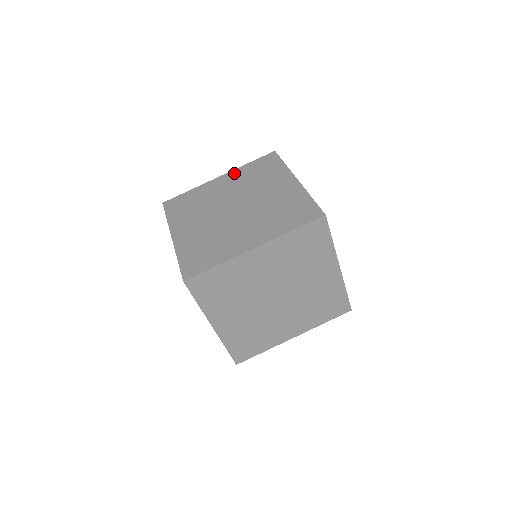
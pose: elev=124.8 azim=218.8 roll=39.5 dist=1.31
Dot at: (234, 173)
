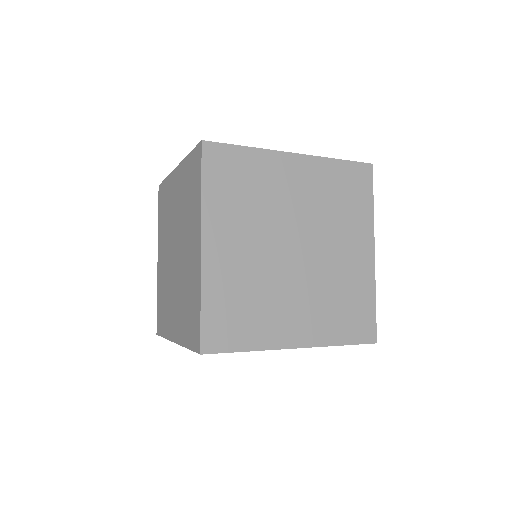
Dot at: (181, 171)
